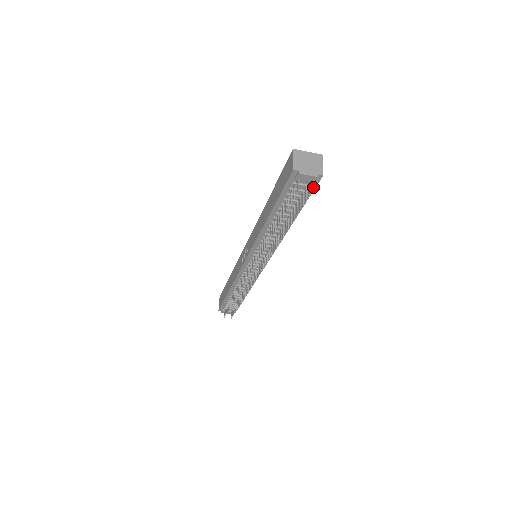
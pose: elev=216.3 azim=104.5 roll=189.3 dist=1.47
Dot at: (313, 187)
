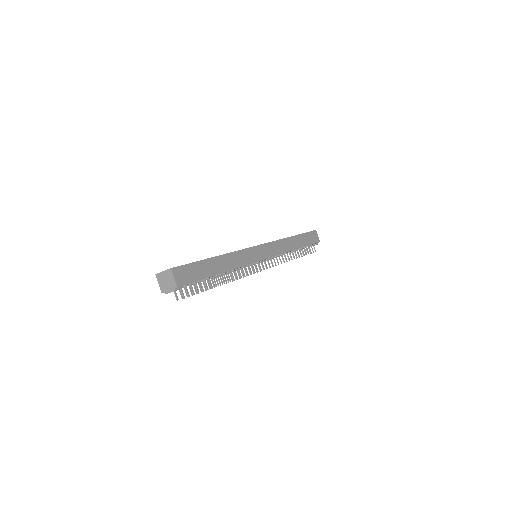
Dot at: (187, 284)
